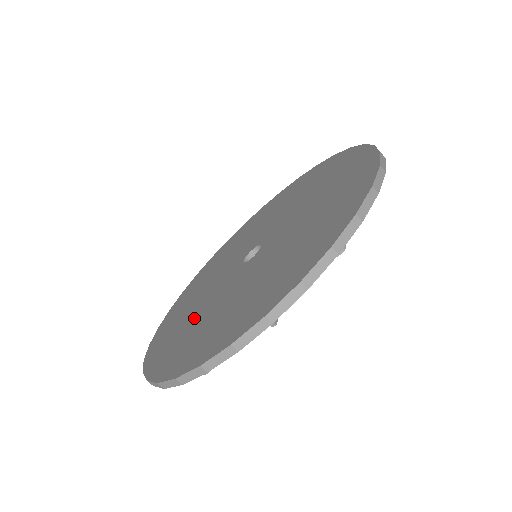
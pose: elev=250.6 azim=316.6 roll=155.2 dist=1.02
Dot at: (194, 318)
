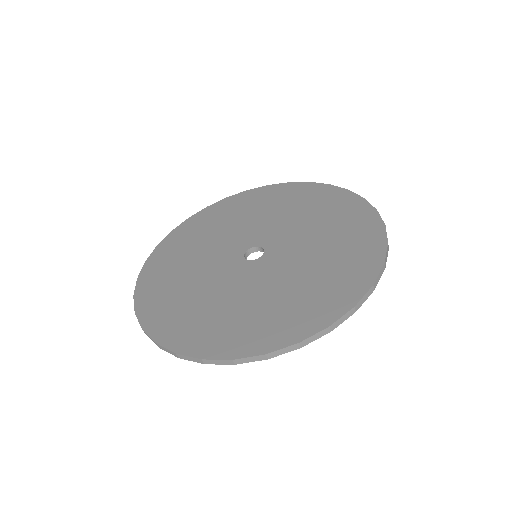
Dot at: (190, 261)
